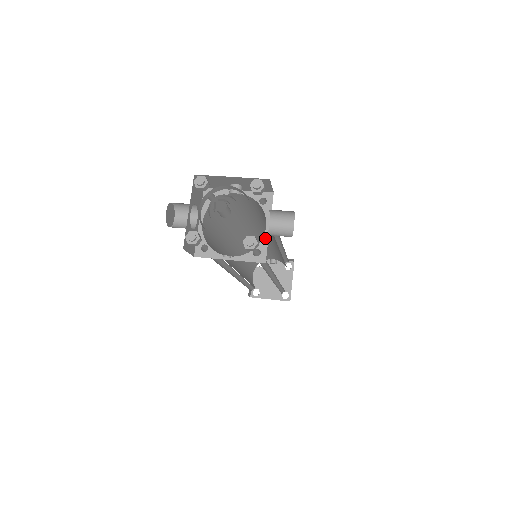
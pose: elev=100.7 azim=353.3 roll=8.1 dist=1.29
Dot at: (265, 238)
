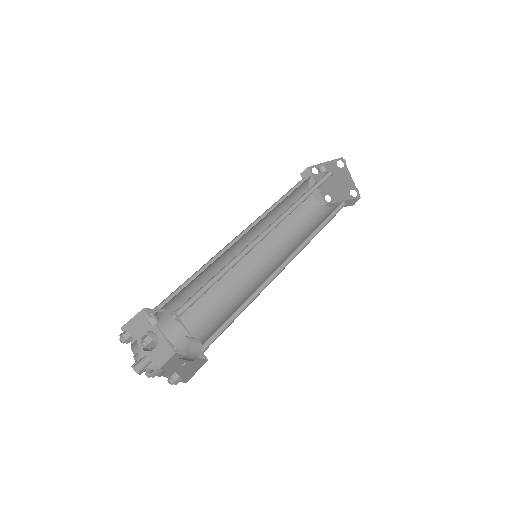
Dot at: occluded
